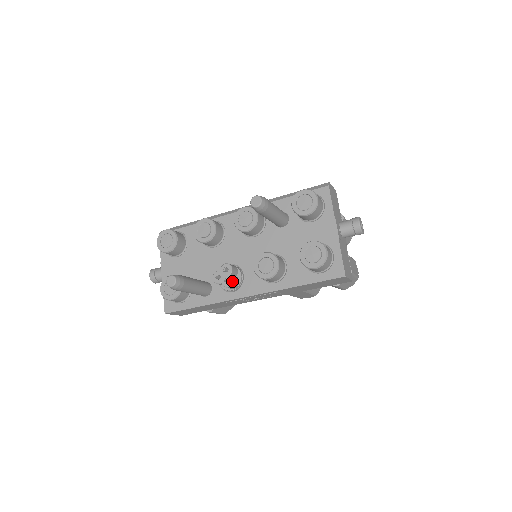
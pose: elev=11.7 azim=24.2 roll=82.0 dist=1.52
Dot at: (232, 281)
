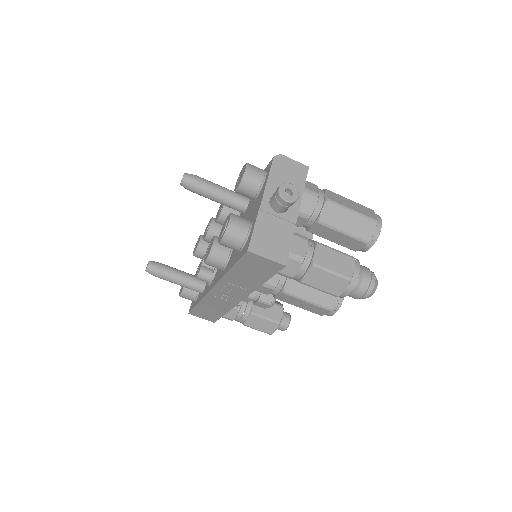
Dot at: (199, 271)
